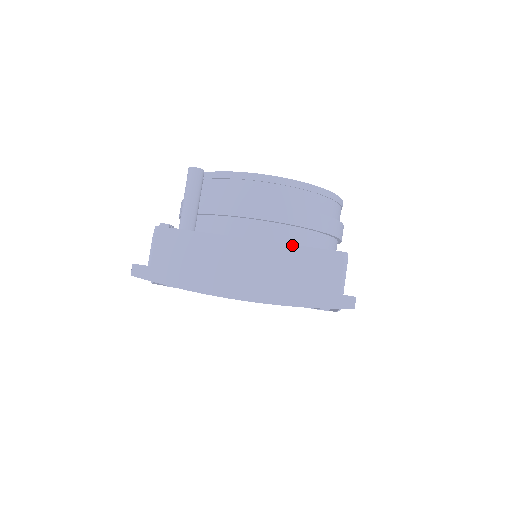
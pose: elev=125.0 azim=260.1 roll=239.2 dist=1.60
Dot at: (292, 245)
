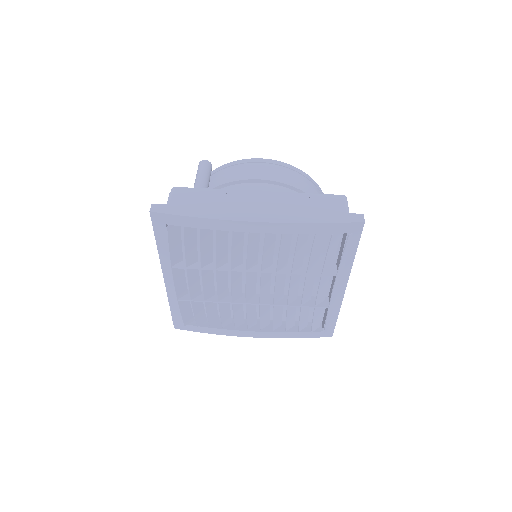
Dot at: (297, 193)
